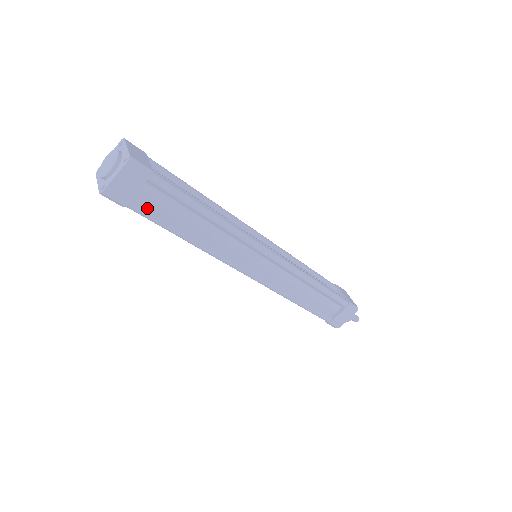
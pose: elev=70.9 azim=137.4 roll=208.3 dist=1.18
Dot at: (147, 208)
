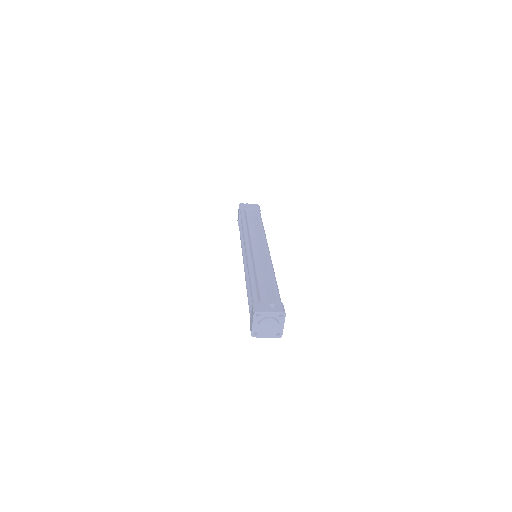
Dot at: occluded
